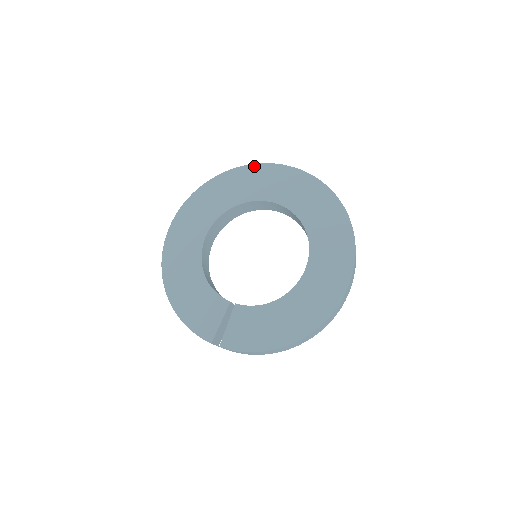
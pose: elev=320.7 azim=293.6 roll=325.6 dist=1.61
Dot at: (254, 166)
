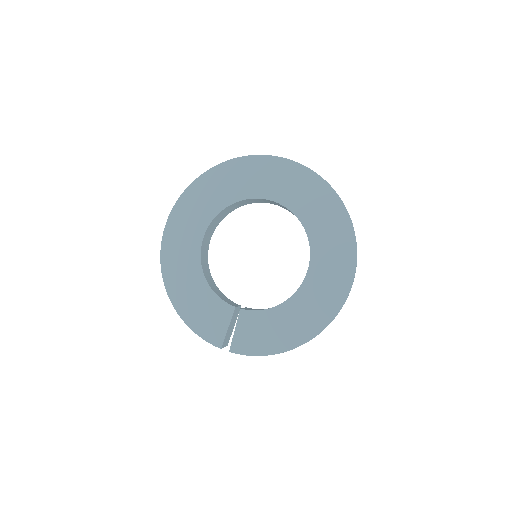
Dot at: (245, 159)
